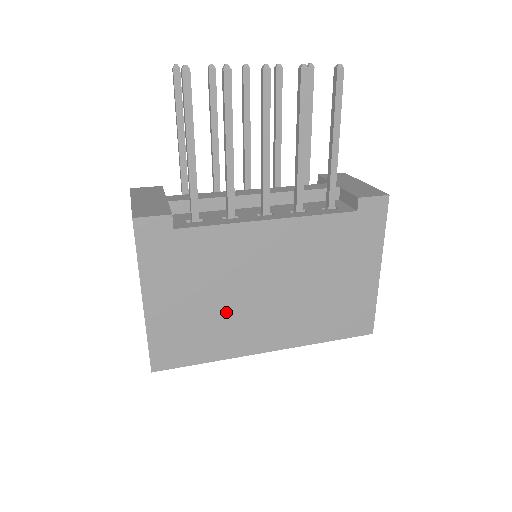
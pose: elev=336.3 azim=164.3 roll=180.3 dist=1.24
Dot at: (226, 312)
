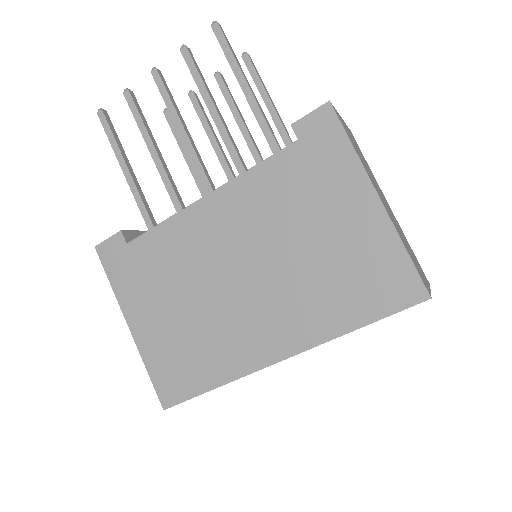
Dot at: (208, 318)
